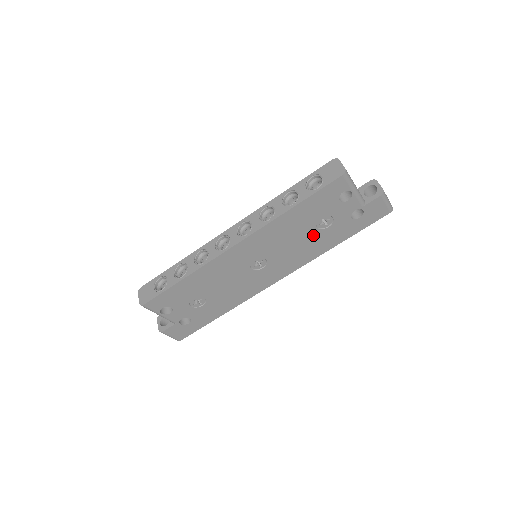
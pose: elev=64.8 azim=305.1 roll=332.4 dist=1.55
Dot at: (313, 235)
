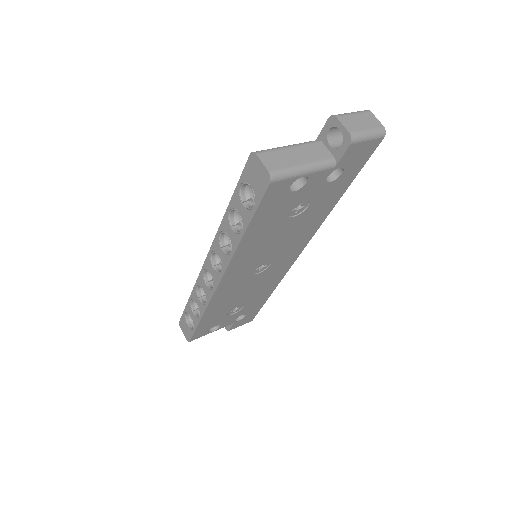
Dot at: (297, 220)
